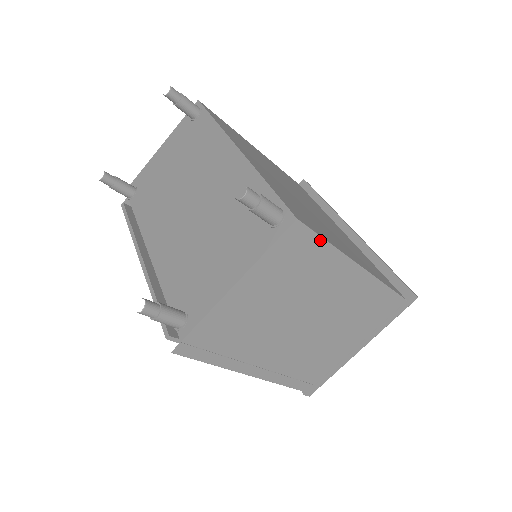
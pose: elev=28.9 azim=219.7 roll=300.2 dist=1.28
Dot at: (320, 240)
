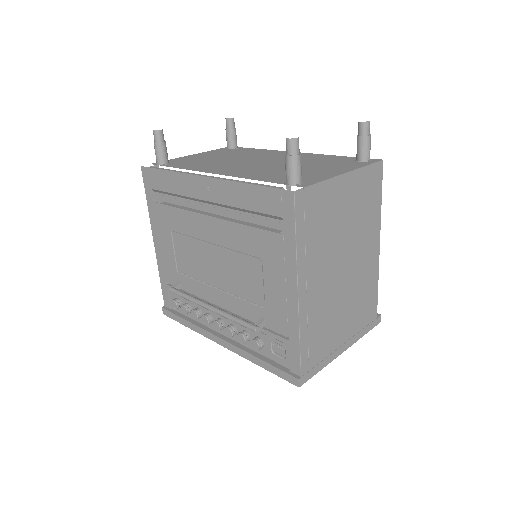
Dot at: (381, 192)
